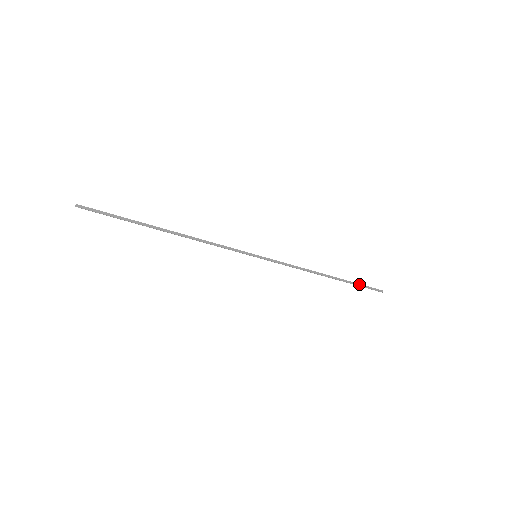
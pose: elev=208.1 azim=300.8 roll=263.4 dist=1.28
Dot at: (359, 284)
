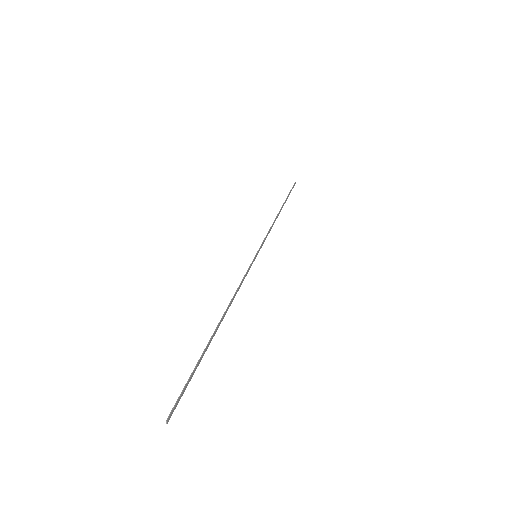
Dot at: (289, 194)
